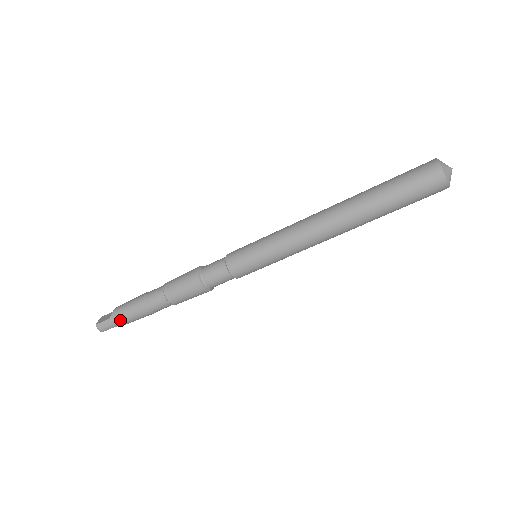
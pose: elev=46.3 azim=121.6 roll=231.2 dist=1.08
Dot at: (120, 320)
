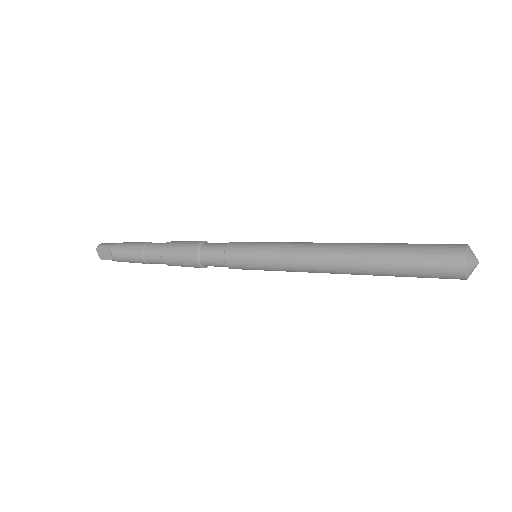
Dot at: occluded
